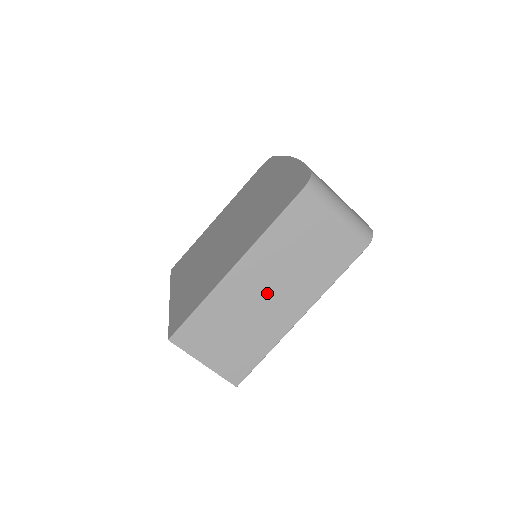
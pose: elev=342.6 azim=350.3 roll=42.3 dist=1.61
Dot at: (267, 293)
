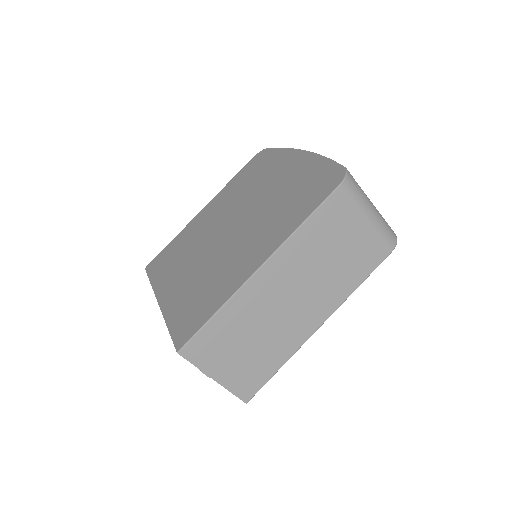
Dot at: (290, 299)
